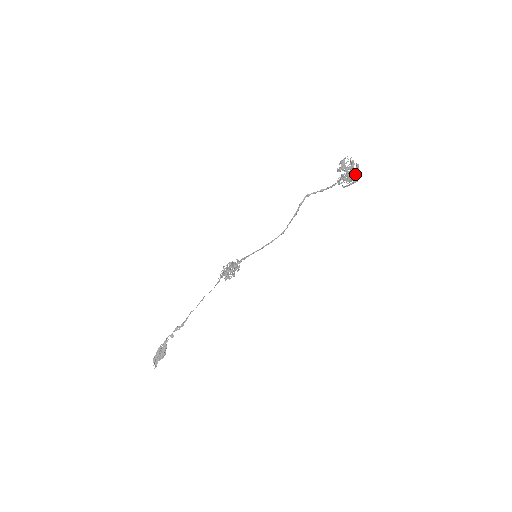
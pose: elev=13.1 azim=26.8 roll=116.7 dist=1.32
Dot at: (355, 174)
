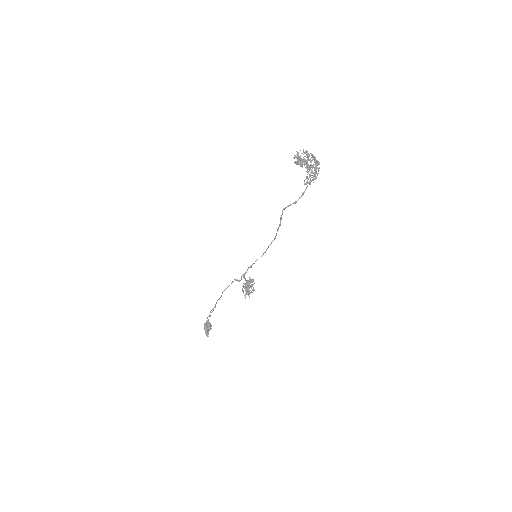
Dot at: occluded
